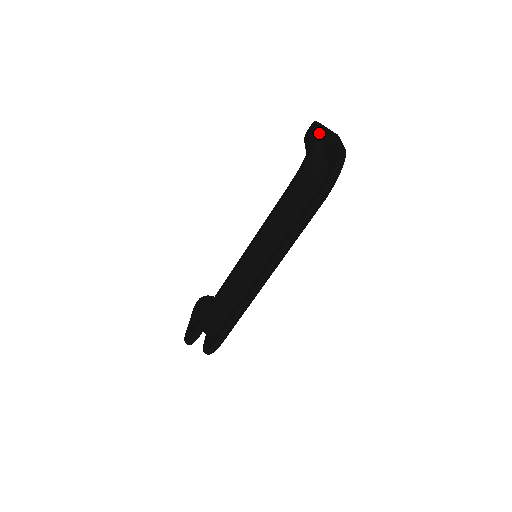
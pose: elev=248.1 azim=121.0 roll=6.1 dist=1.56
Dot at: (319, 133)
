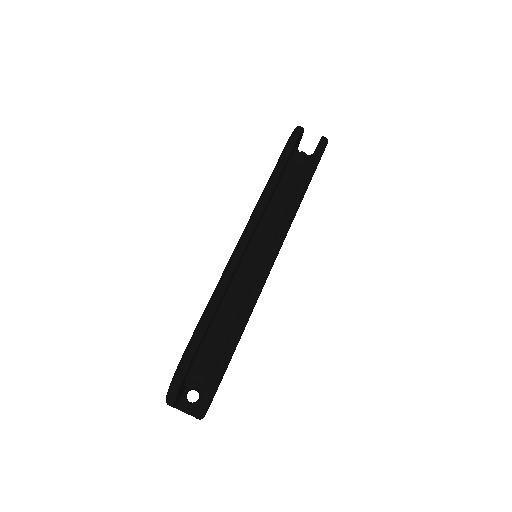
Dot at: occluded
